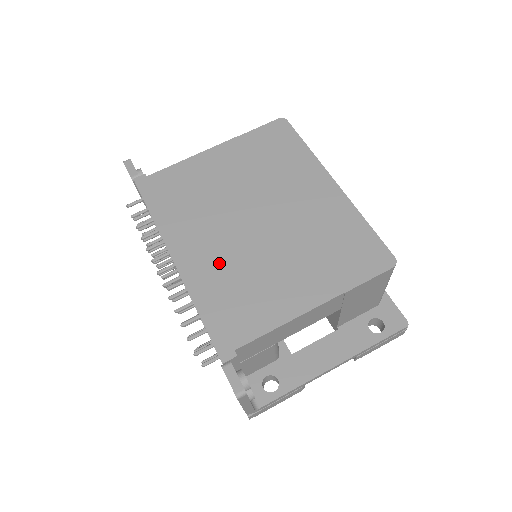
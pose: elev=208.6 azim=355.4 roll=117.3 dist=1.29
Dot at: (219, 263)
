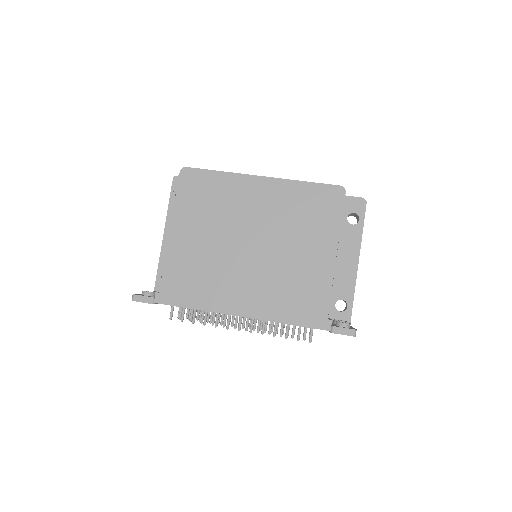
Dot at: (264, 290)
